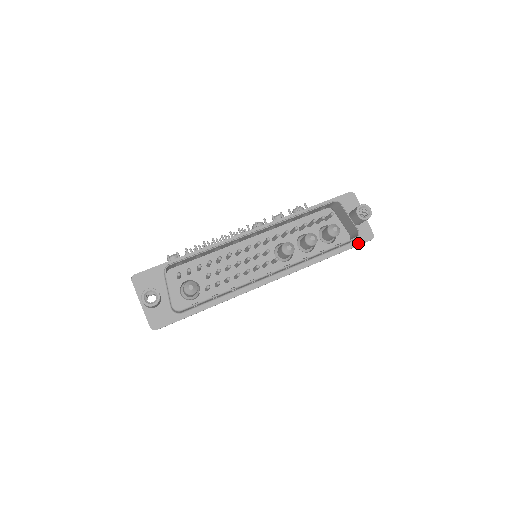
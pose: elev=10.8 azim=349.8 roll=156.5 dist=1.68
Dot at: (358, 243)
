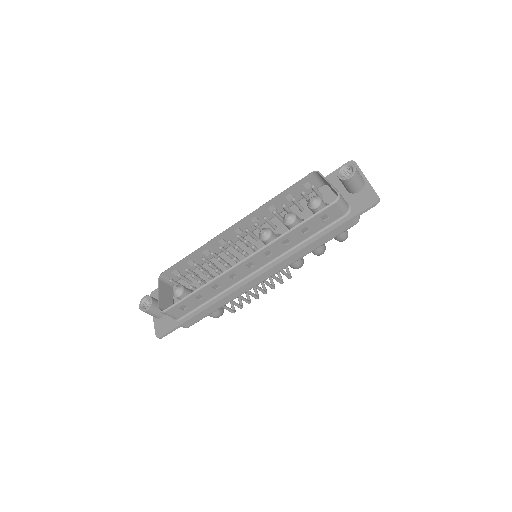
Dot at: (358, 211)
